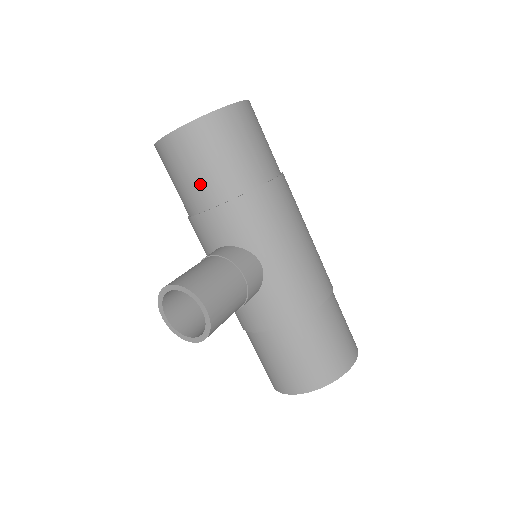
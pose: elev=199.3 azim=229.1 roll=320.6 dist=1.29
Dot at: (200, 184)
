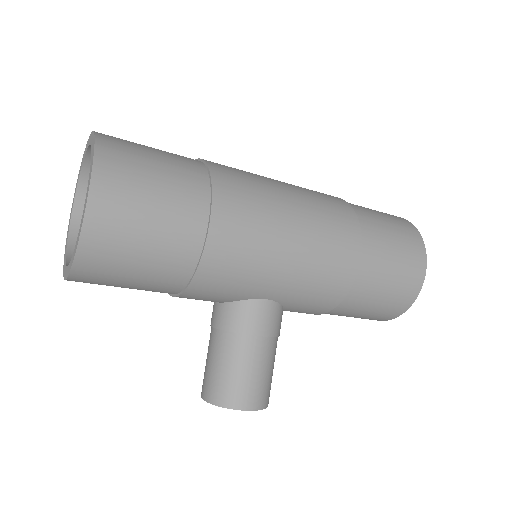
Dot at: occluded
